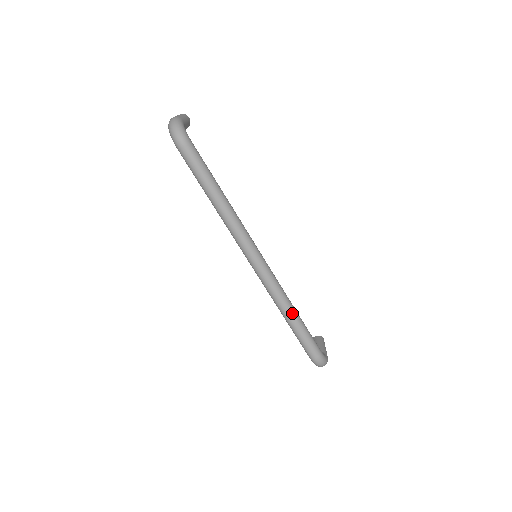
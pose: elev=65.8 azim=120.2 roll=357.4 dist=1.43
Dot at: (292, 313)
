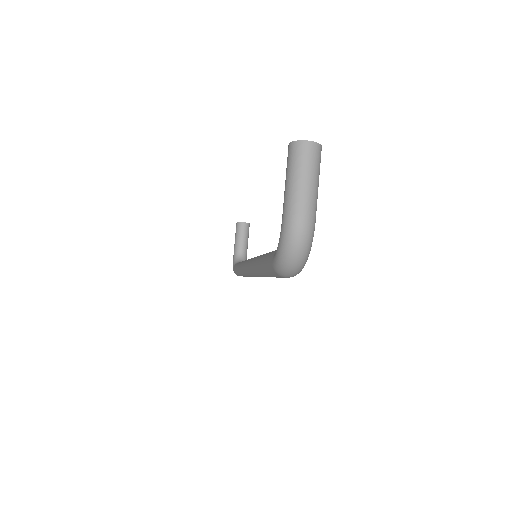
Dot at: occluded
